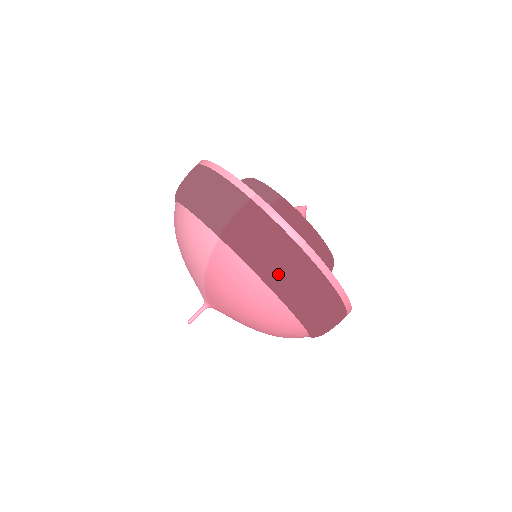
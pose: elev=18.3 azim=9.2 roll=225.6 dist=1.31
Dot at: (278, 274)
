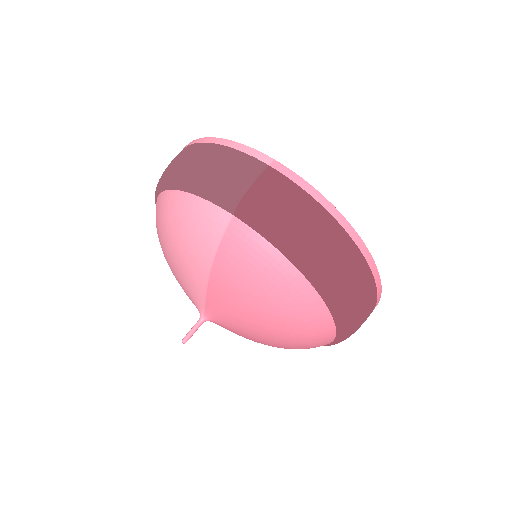
Dot at: (311, 251)
